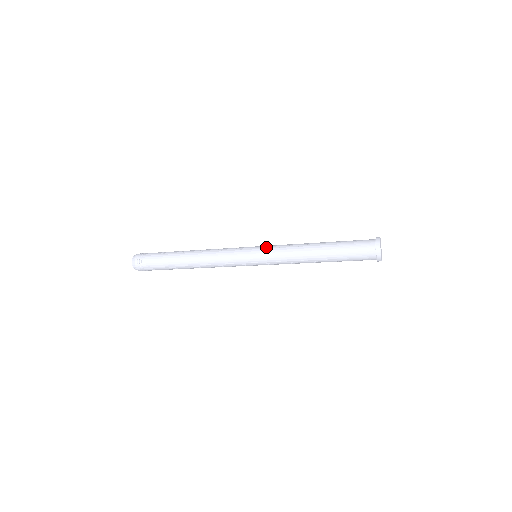
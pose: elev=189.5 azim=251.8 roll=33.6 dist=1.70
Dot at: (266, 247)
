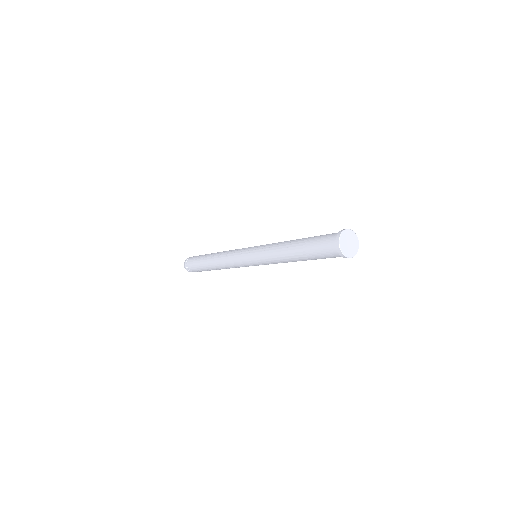
Dot at: (256, 250)
